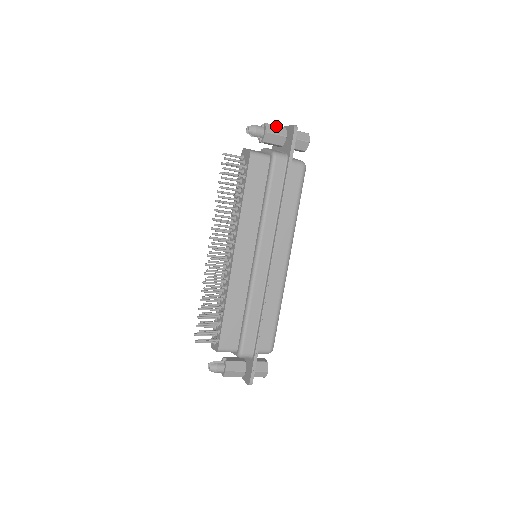
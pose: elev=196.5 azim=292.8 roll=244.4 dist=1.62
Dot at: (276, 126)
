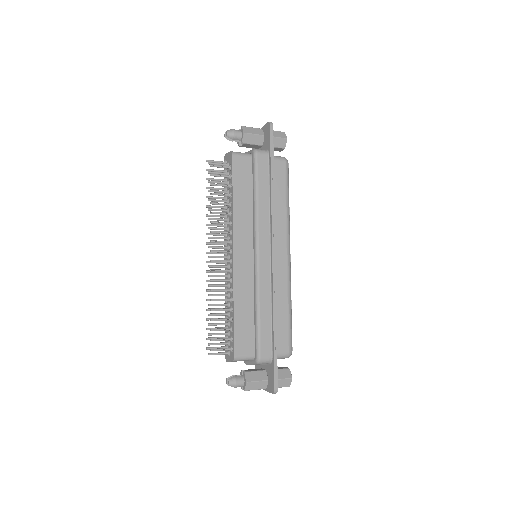
Dot at: (252, 128)
